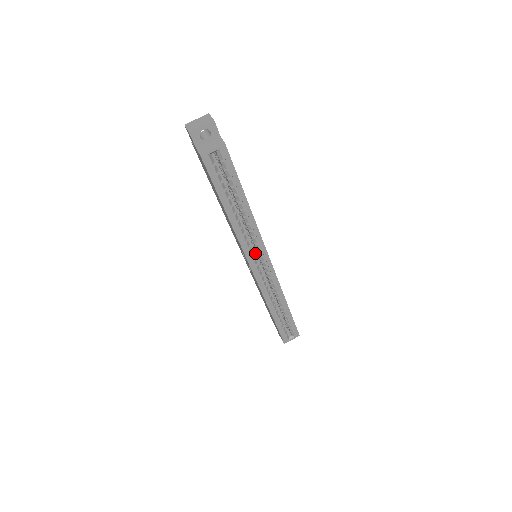
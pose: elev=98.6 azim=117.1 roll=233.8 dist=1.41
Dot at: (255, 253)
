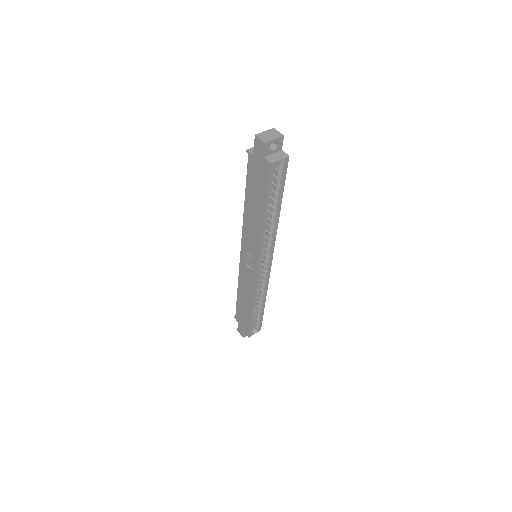
Dot at: occluded
